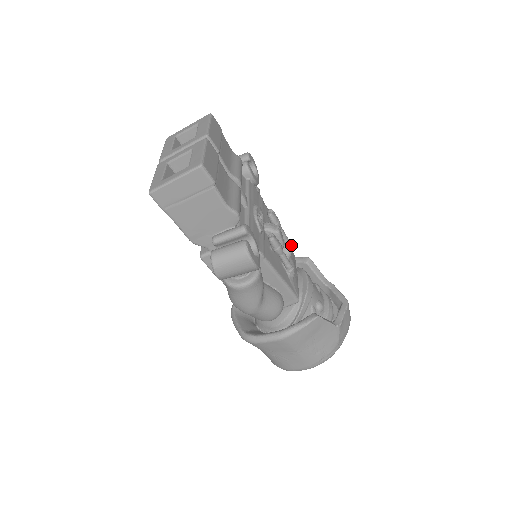
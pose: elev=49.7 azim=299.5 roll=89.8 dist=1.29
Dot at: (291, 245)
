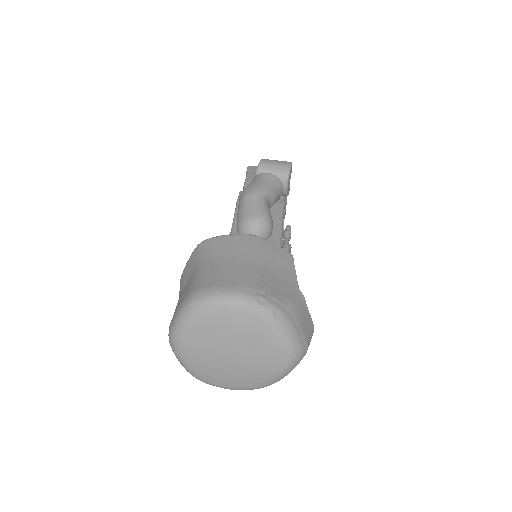
Dot at: occluded
